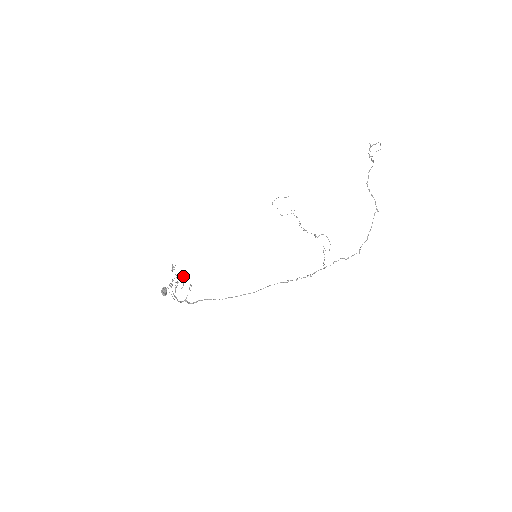
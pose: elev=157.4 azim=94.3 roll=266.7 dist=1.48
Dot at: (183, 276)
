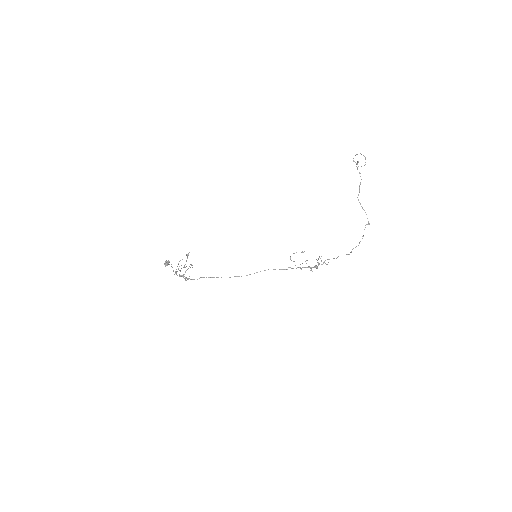
Dot at: (187, 254)
